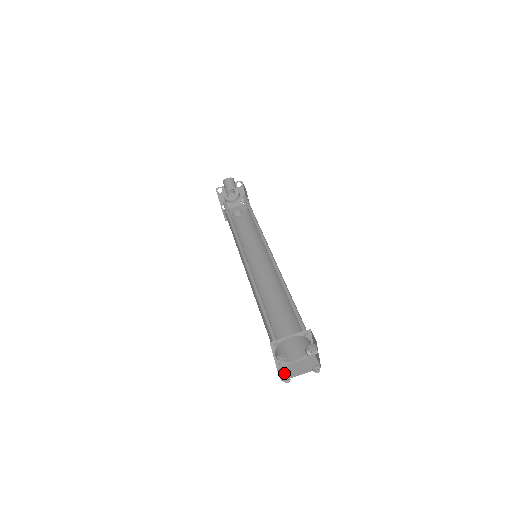
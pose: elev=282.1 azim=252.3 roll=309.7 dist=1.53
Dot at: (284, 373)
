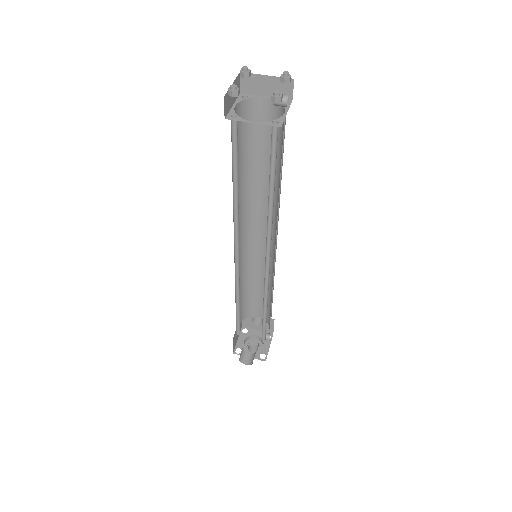
Dot at: occluded
